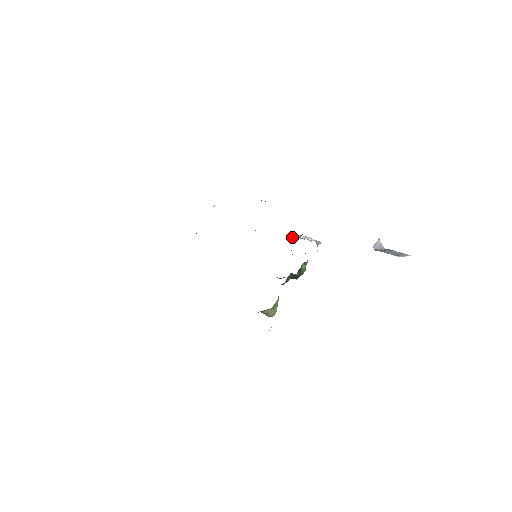
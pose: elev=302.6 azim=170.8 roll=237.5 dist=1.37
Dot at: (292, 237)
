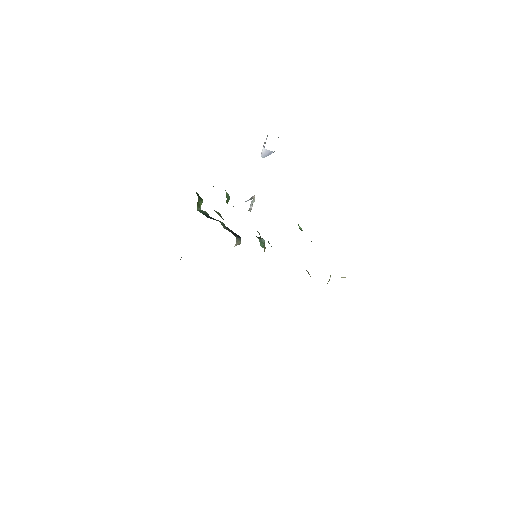
Dot at: occluded
